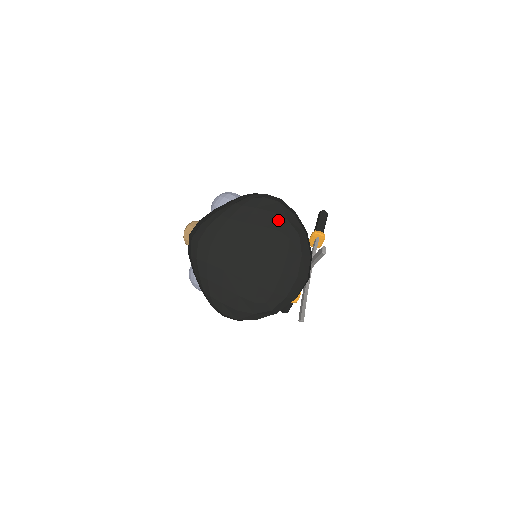
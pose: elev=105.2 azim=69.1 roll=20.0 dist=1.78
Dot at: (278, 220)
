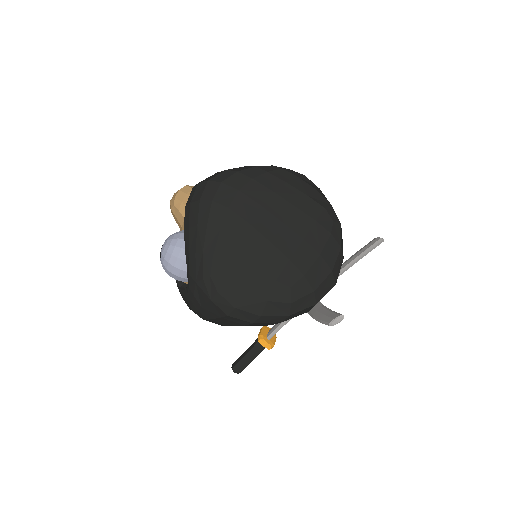
Dot at: (322, 199)
